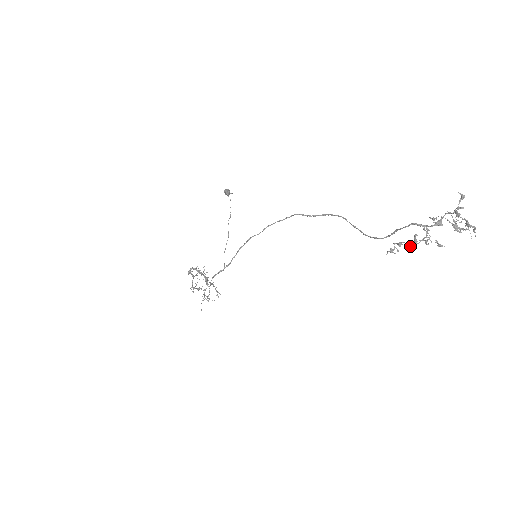
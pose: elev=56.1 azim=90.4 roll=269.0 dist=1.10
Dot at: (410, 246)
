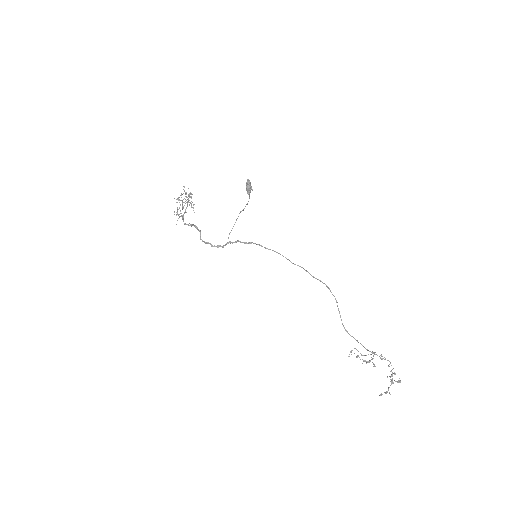
Dot at: (361, 355)
